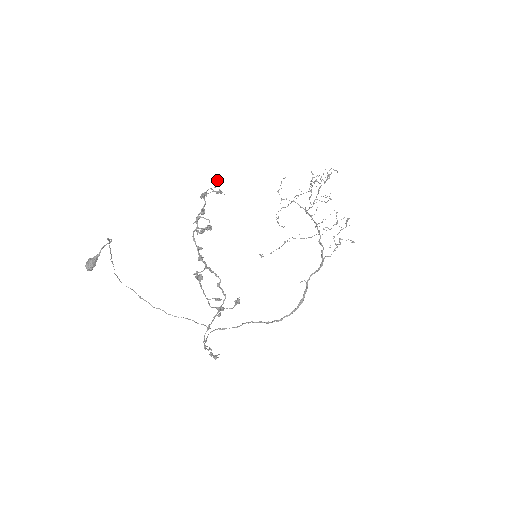
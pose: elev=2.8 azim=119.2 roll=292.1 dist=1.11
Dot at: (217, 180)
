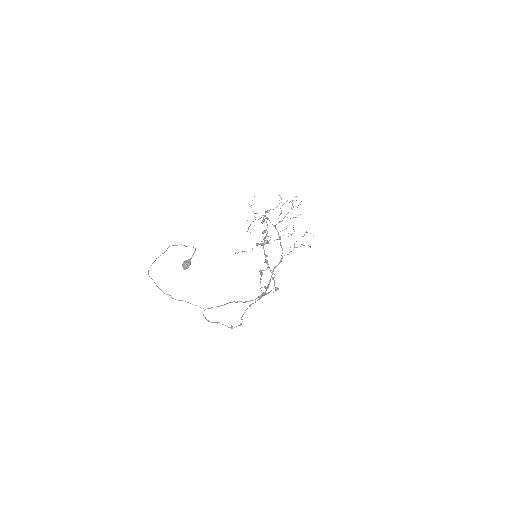
Dot at: occluded
